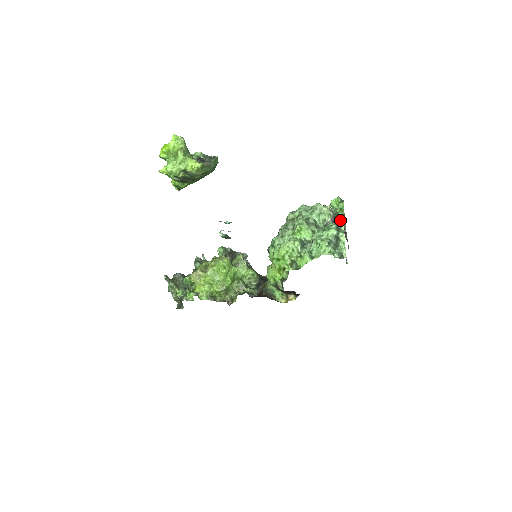
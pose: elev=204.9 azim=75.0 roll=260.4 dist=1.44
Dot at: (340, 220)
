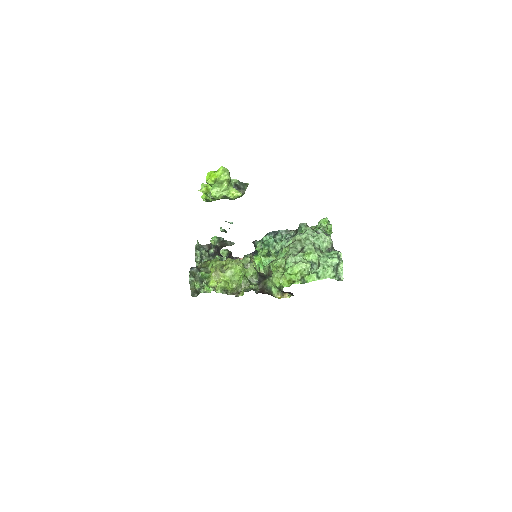
Dot at: occluded
